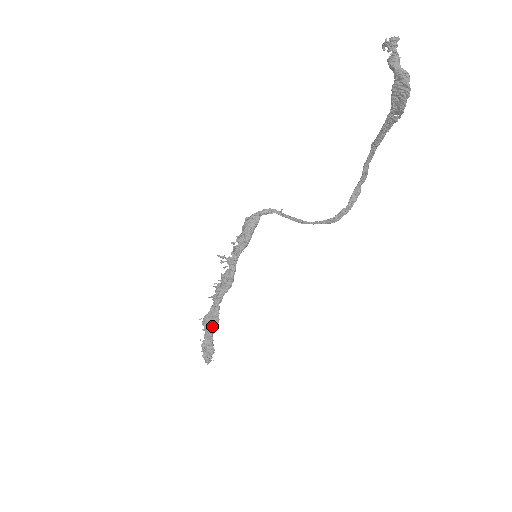
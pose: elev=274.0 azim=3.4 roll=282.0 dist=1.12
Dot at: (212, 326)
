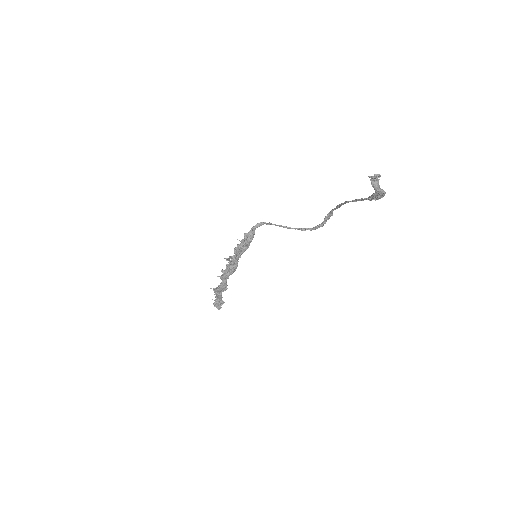
Dot at: occluded
